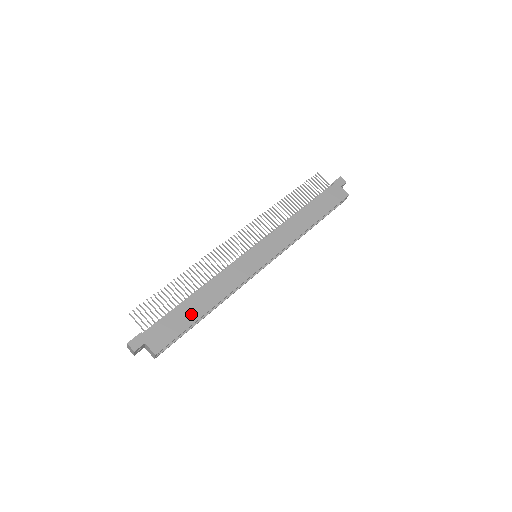
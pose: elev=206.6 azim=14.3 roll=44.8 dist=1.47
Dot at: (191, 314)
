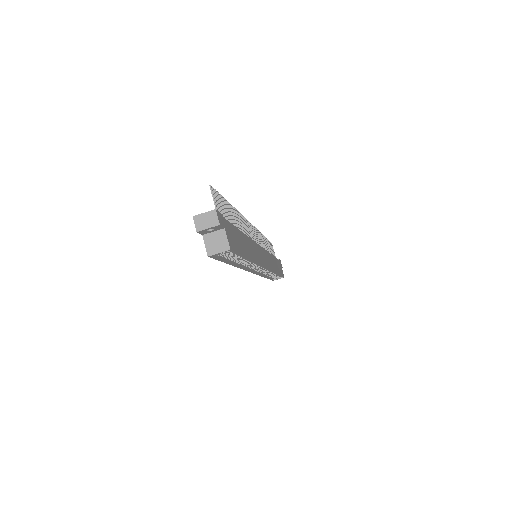
Dot at: (243, 247)
